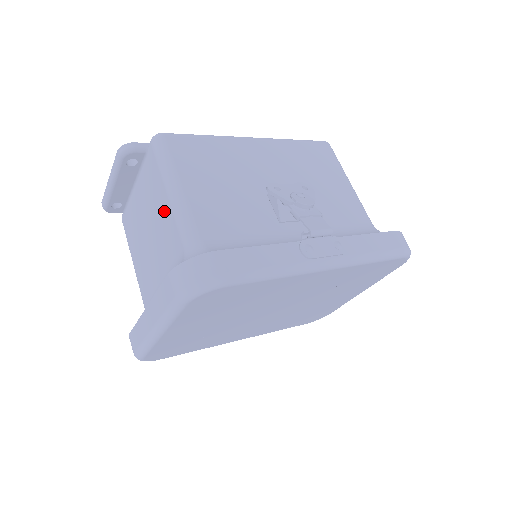
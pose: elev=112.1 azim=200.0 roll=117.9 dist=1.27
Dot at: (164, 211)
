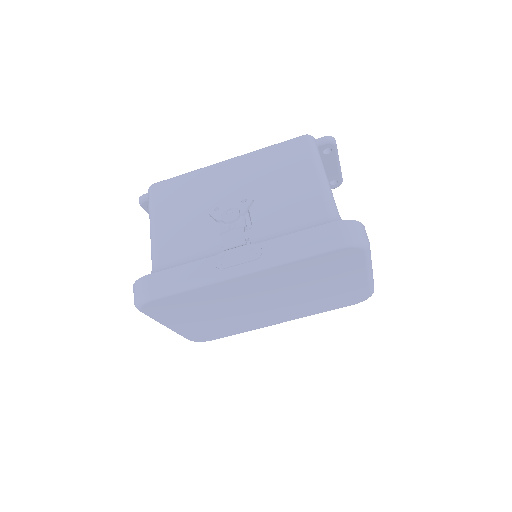
Dot at: occluded
